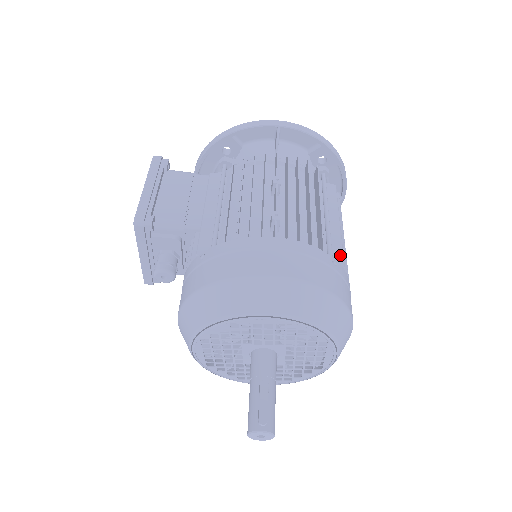
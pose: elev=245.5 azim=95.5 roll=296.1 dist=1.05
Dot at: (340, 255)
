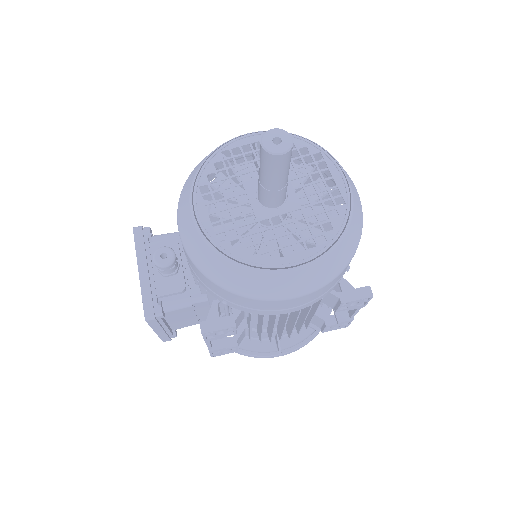
Dot at: occluded
